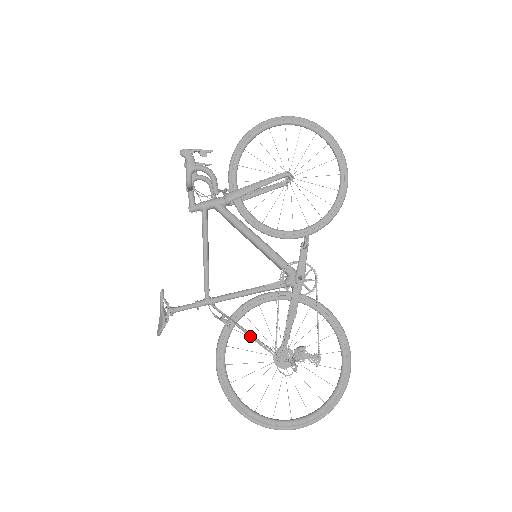
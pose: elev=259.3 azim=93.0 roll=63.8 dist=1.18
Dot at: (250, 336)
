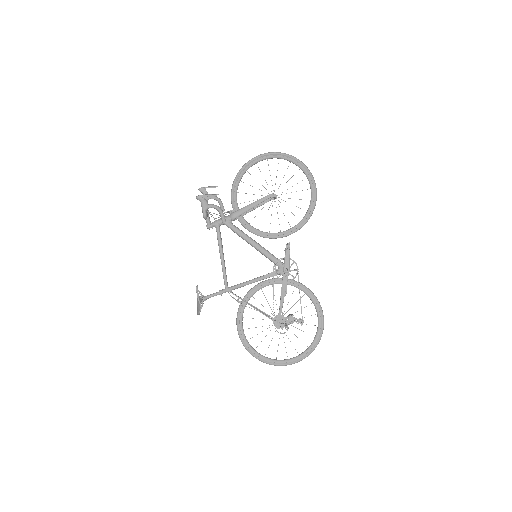
Dot at: occluded
